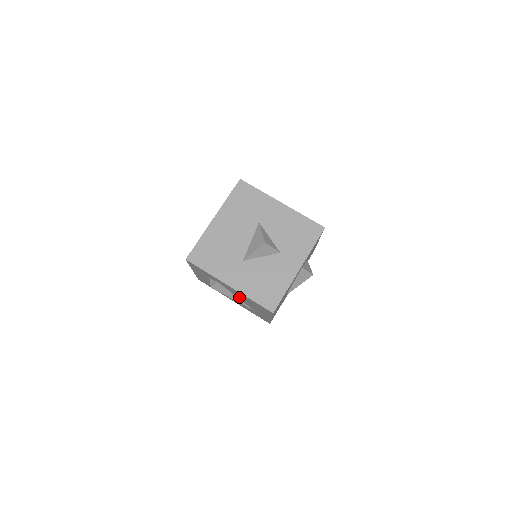
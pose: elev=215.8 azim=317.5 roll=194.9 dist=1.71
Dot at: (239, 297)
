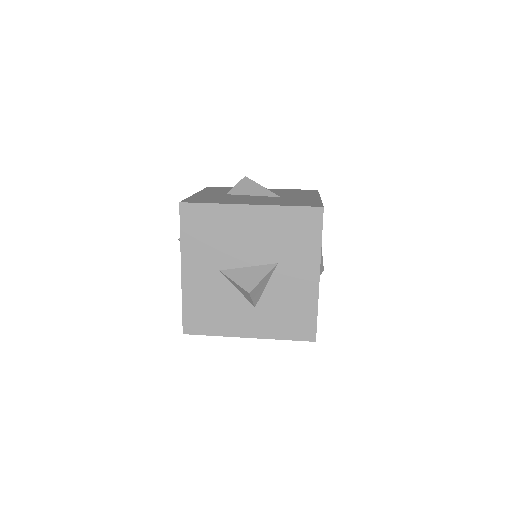
Dot at: occluded
